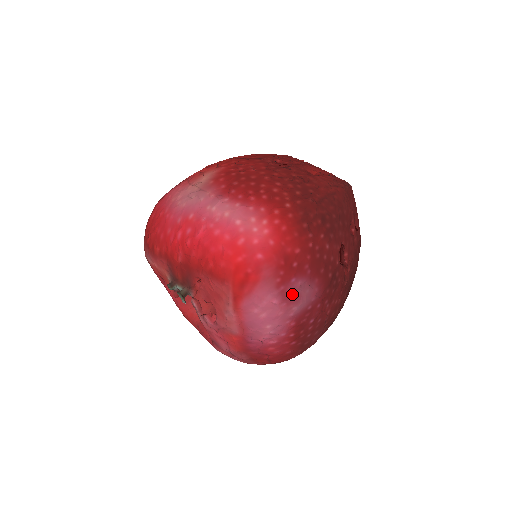
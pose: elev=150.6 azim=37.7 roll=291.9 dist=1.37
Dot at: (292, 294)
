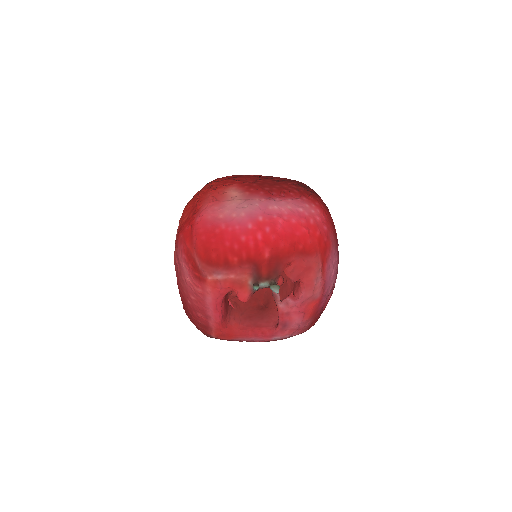
Dot at: occluded
